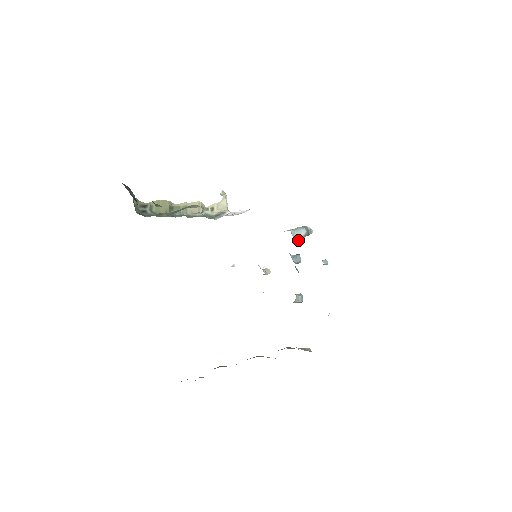
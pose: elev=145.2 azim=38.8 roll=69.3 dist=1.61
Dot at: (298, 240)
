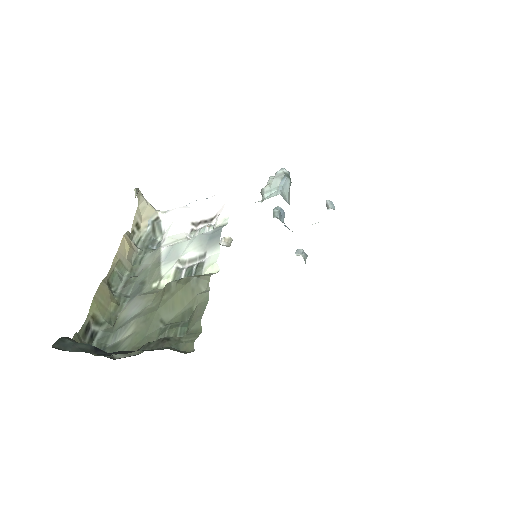
Dot at: (288, 198)
